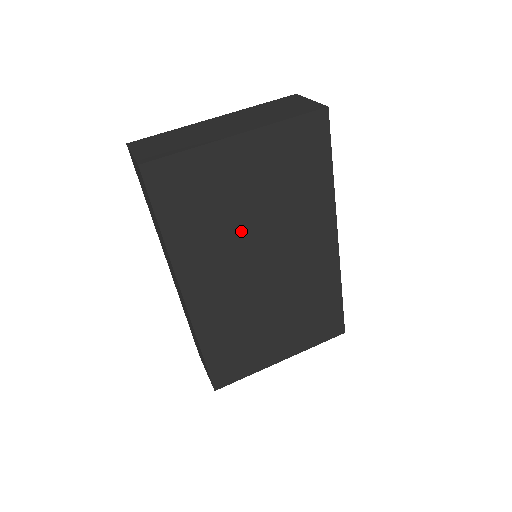
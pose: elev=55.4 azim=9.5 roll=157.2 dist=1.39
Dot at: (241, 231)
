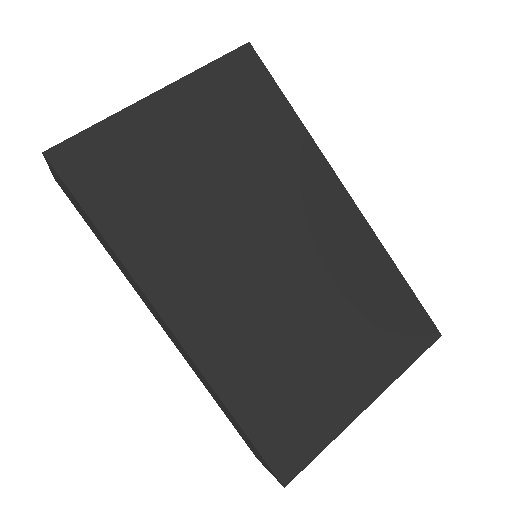
Dot at: (210, 210)
